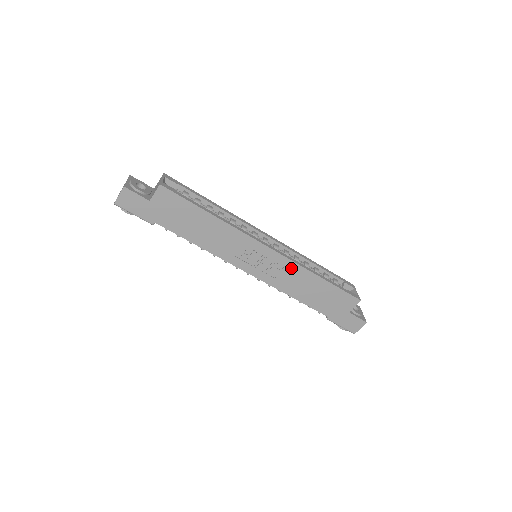
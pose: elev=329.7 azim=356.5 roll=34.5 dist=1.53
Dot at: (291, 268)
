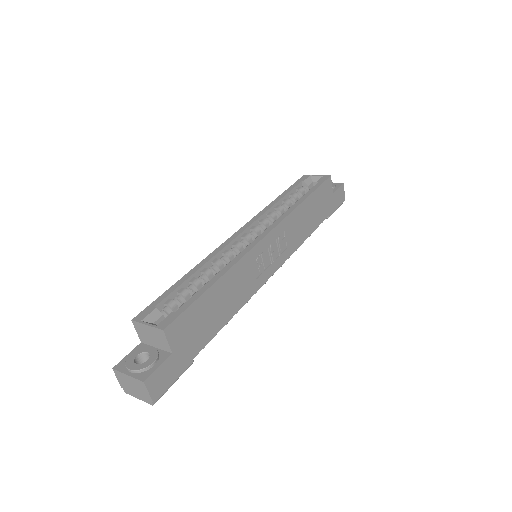
Dot at: (288, 225)
